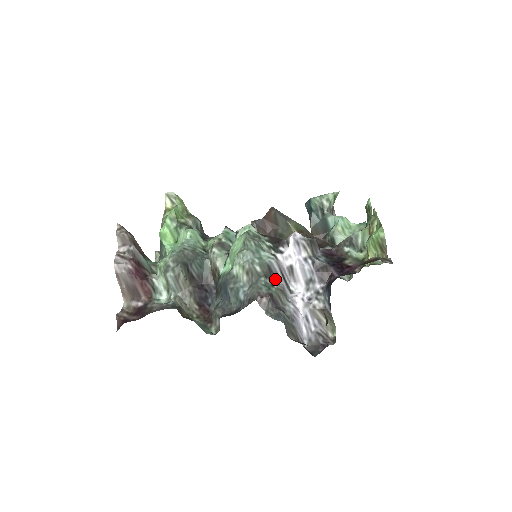
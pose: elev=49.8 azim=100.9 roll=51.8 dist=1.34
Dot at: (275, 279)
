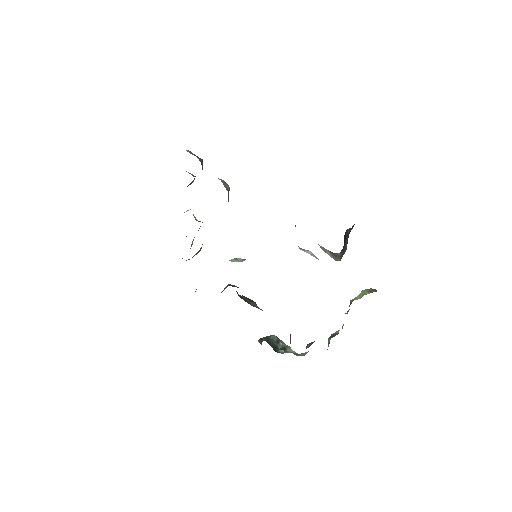
Dot at: occluded
